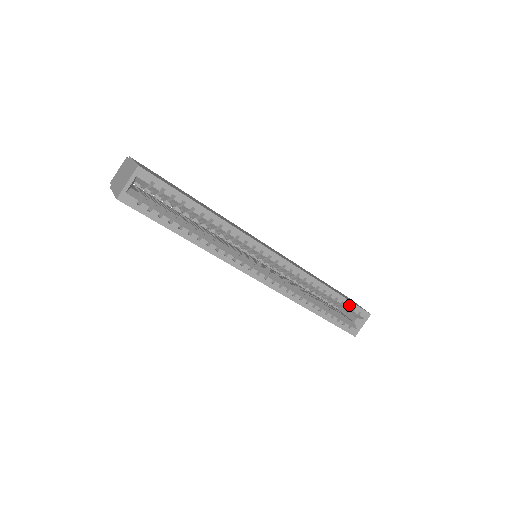
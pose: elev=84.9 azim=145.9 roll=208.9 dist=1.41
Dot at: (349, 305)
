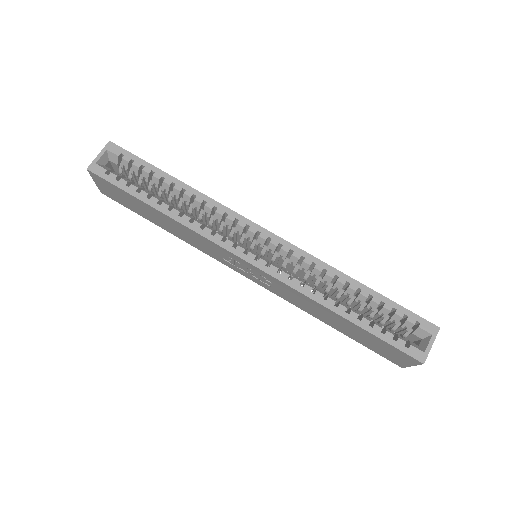
Dot at: (395, 309)
